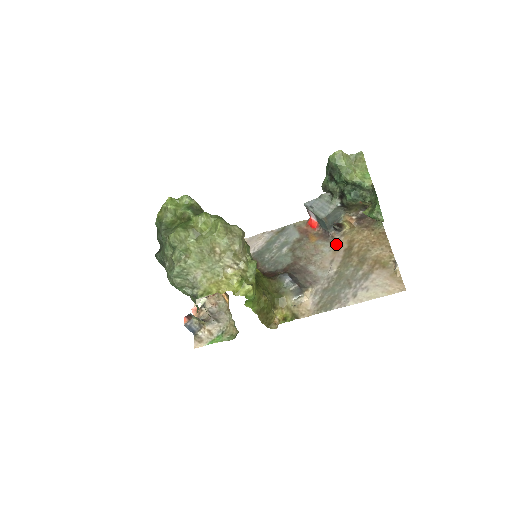
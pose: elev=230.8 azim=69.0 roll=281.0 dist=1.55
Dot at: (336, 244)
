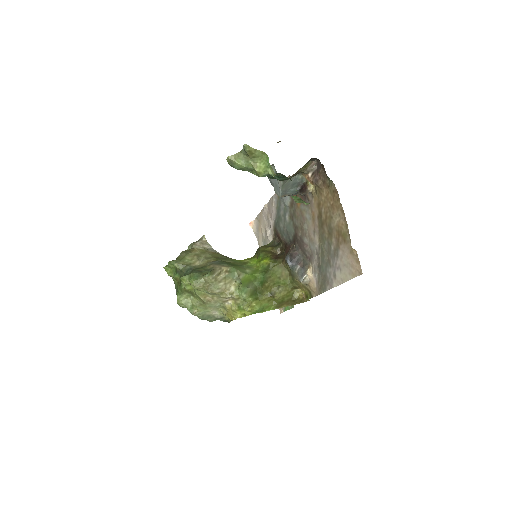
Dot at: (311, 209)
